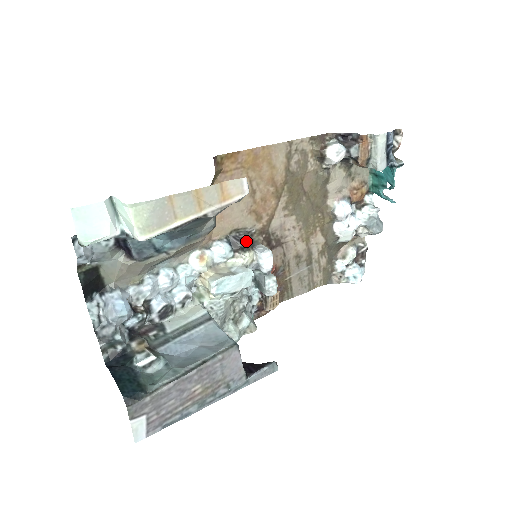
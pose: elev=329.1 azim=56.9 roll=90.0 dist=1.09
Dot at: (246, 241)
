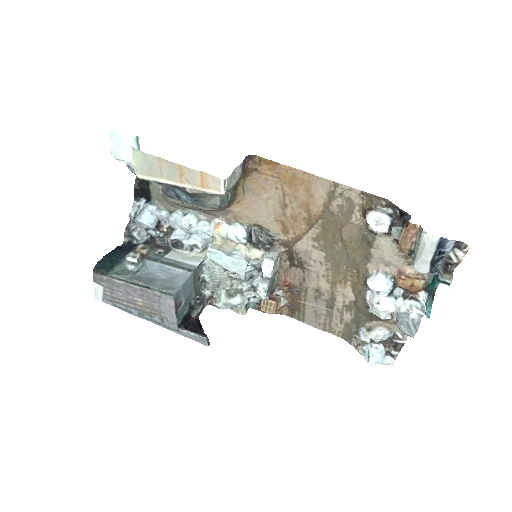
Dot at: (263, 240)
